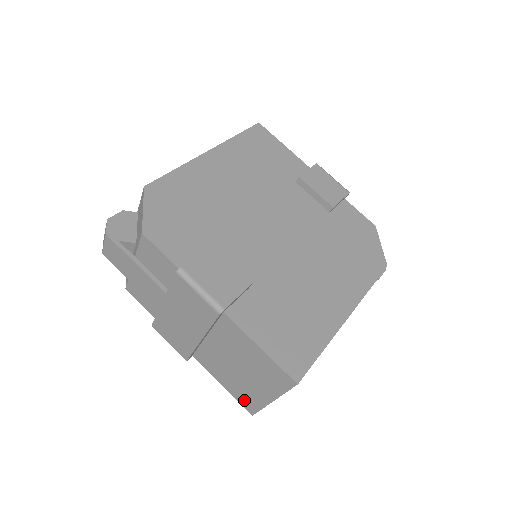
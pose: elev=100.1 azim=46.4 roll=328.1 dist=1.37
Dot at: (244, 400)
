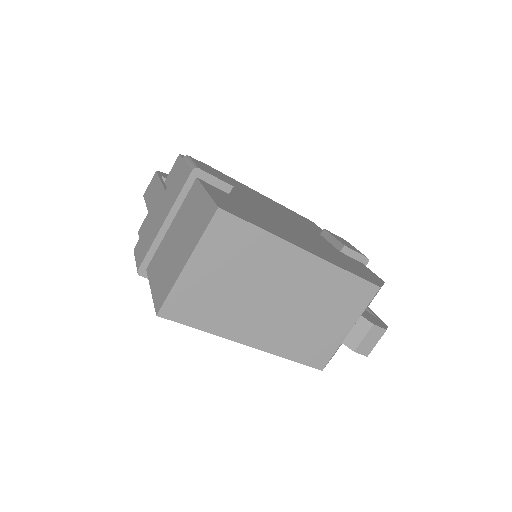
Dot at: (160, 293)
